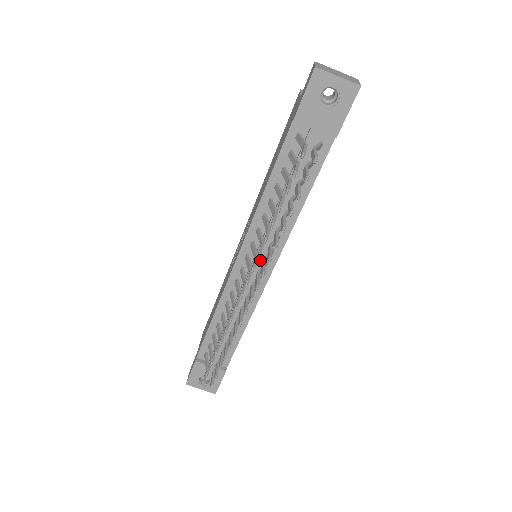
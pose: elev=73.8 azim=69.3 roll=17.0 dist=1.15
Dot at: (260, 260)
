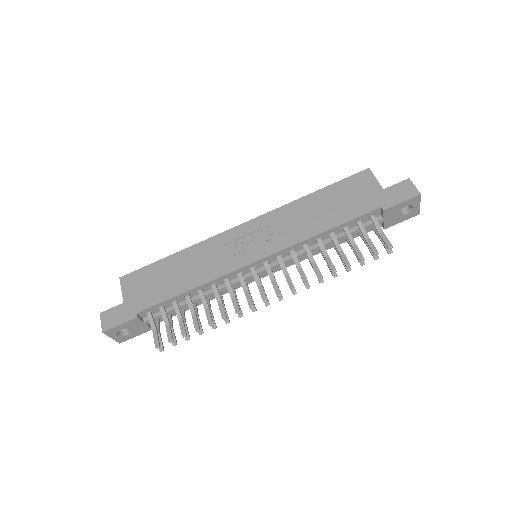
Dot at: (273, 269)
